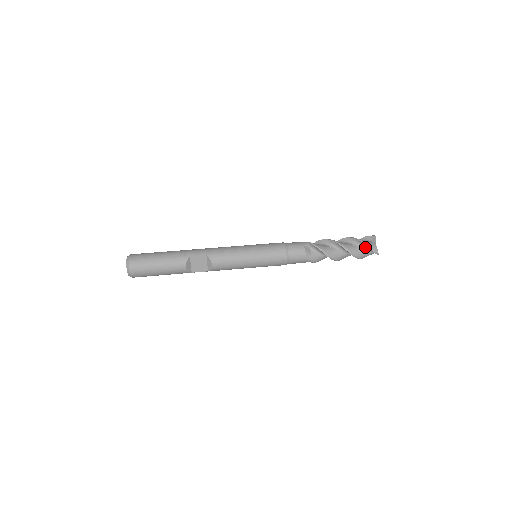
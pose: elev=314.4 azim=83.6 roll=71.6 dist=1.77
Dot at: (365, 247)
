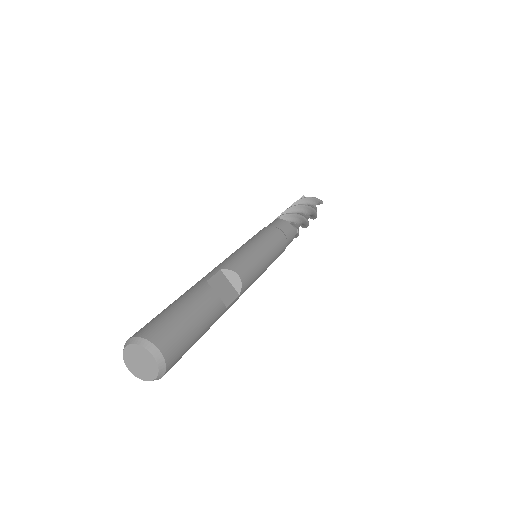
Dot at: (310, 203)
